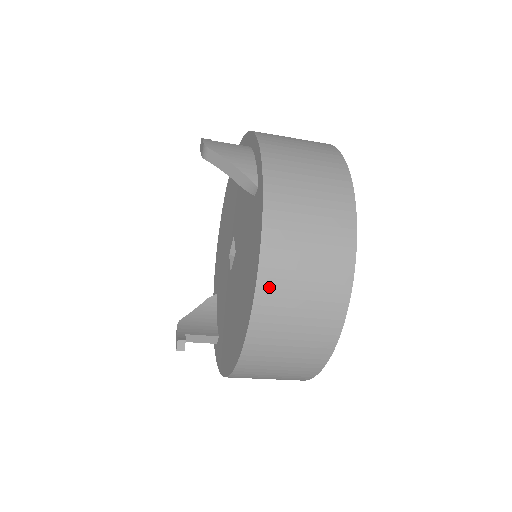
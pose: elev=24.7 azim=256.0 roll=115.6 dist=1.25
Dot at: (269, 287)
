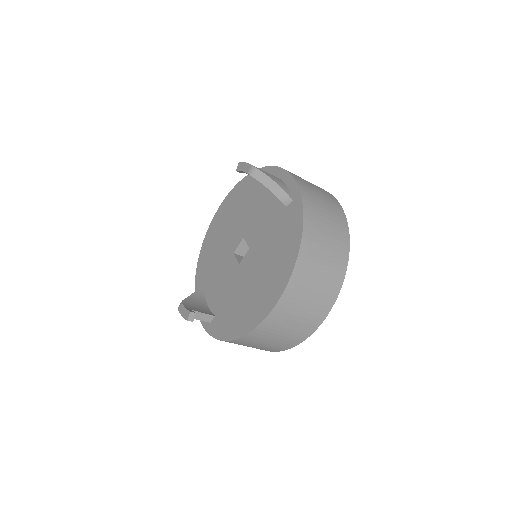
Dot at: (303, 264)
